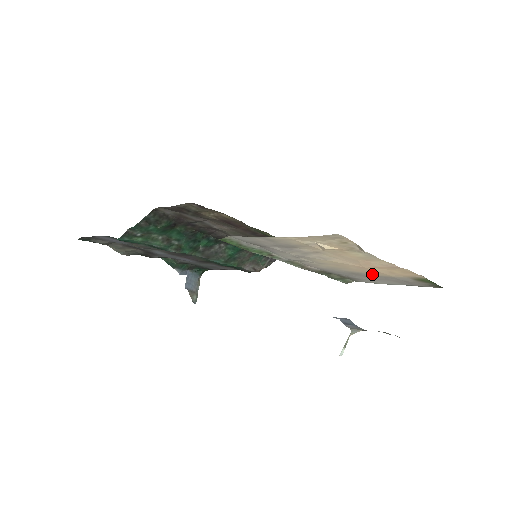
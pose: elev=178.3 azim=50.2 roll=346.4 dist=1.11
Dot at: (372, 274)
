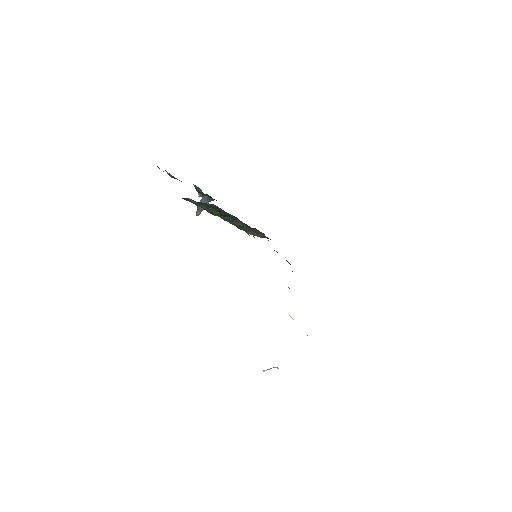
Dot at: occluded
